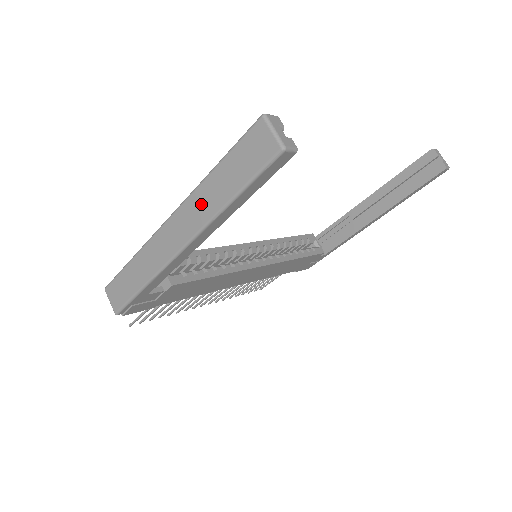
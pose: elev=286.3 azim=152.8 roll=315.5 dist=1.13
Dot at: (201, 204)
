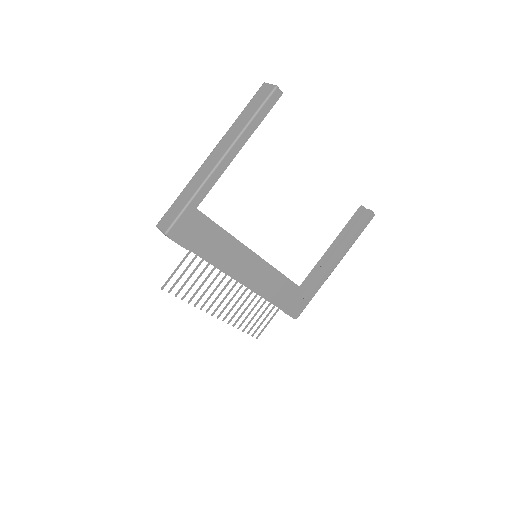
Dot at: (233, 132)
